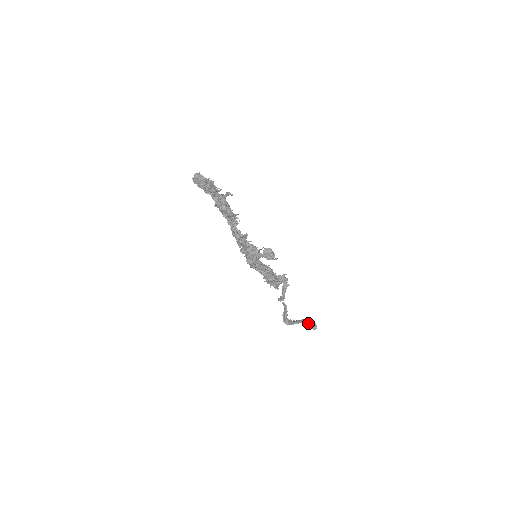
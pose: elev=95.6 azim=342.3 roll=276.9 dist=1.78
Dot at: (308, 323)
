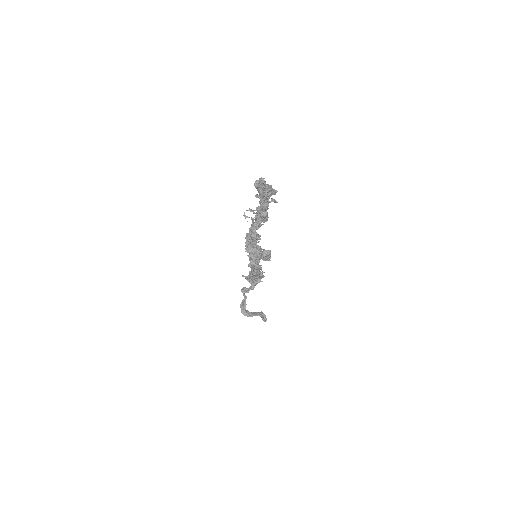
Dot at: occluded
